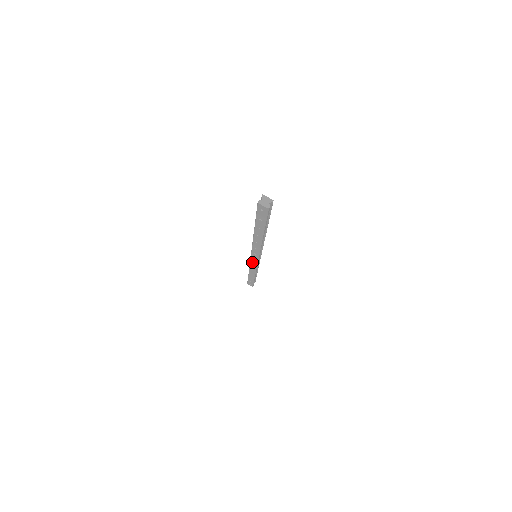
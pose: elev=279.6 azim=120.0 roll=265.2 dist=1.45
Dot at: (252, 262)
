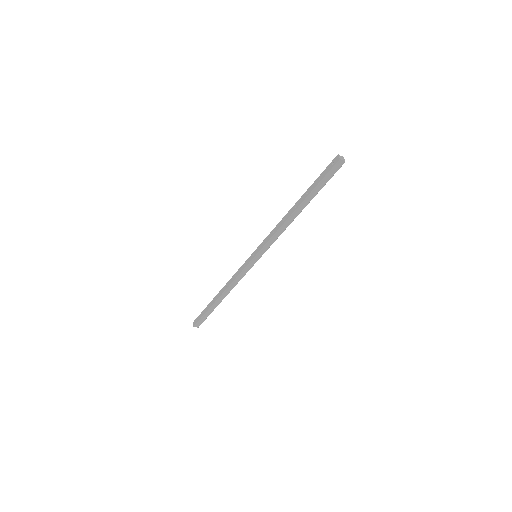
Dot at: (245, 263)
